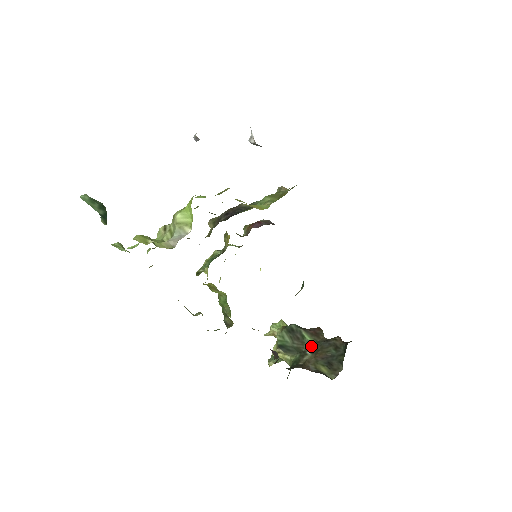
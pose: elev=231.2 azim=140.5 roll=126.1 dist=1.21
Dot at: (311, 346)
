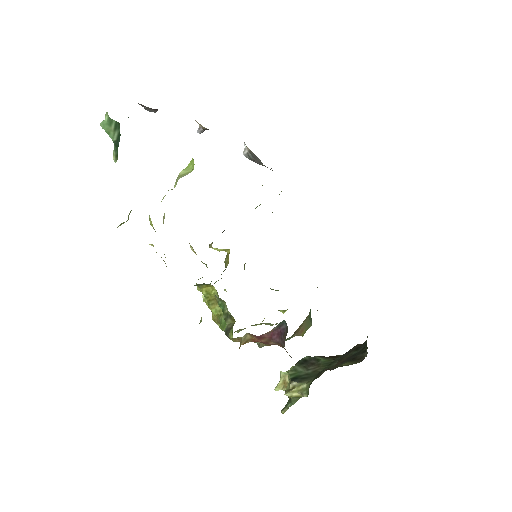
Dot at: (329, 364)
